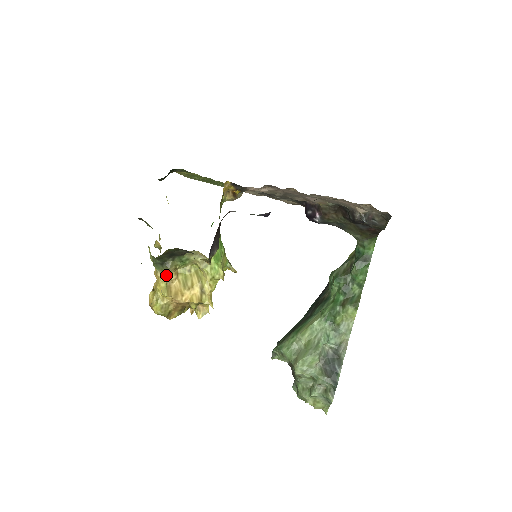
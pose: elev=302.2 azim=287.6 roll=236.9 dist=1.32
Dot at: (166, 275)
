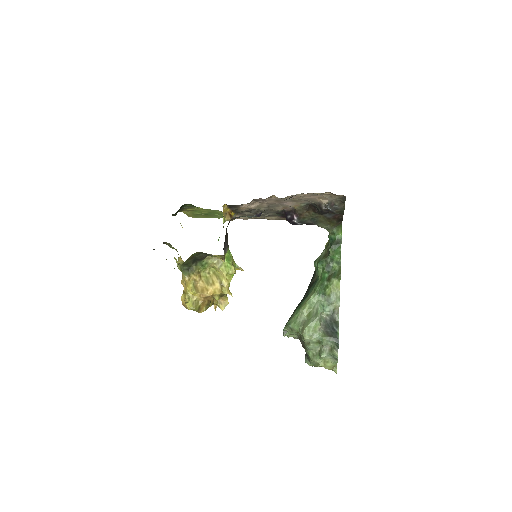
Dot at: (192, 278)
